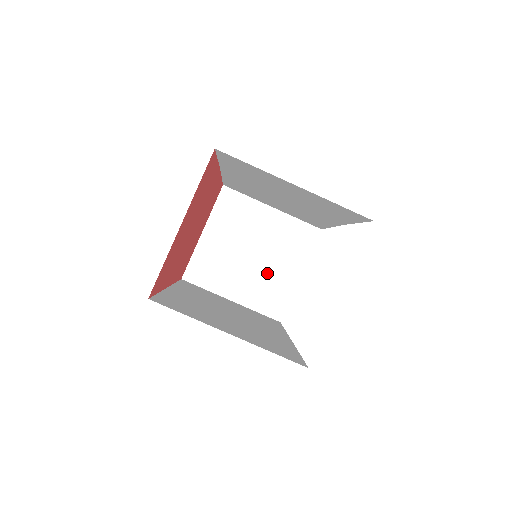
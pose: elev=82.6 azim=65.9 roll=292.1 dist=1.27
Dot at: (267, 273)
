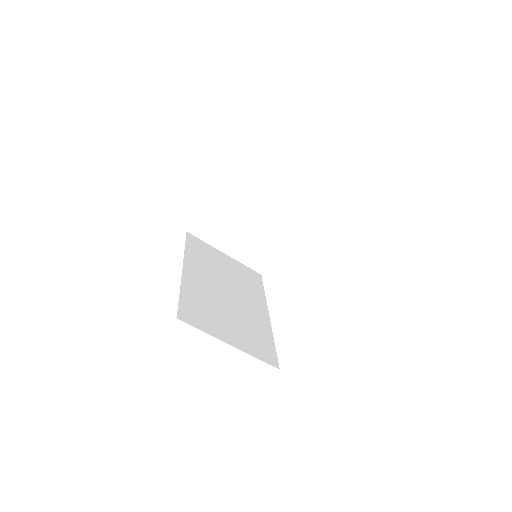
Dot at: (259, 238)
